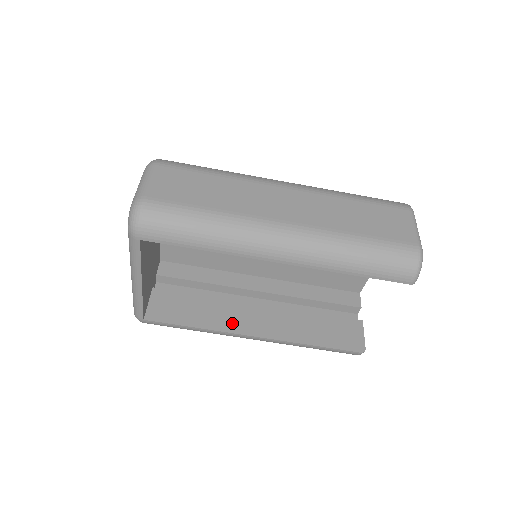
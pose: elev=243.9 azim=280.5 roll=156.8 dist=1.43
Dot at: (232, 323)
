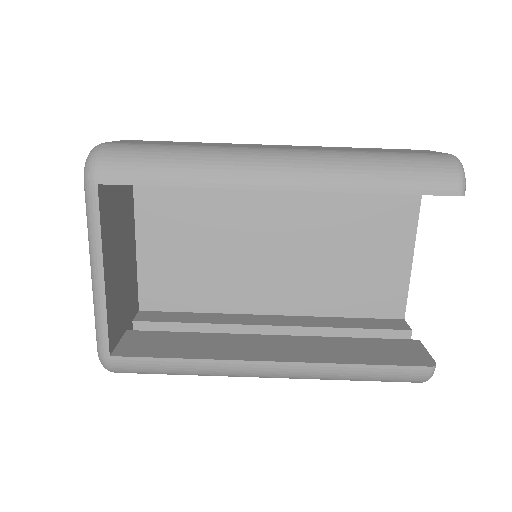
Dot at: (237, 352)
